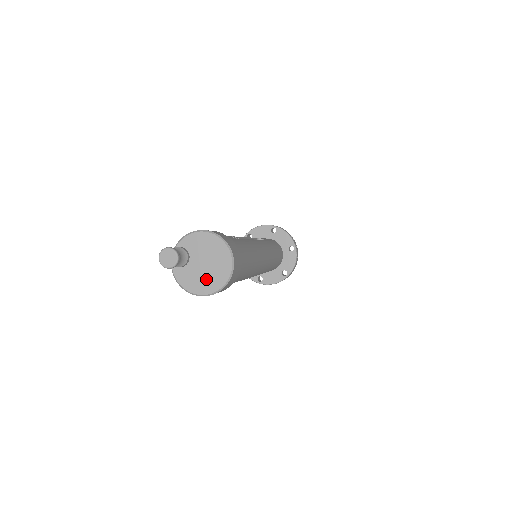
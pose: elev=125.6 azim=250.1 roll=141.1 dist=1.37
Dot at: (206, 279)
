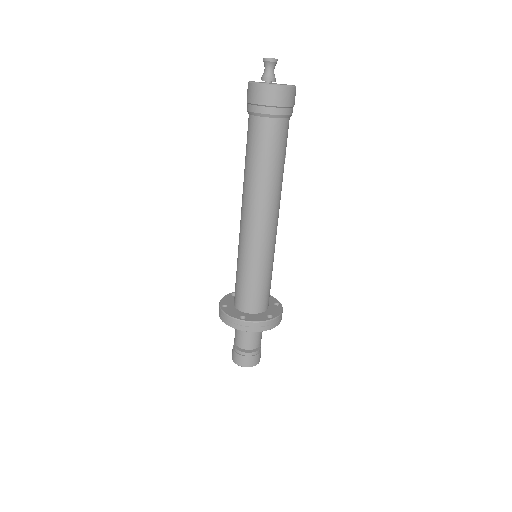
Dot at: occluded
